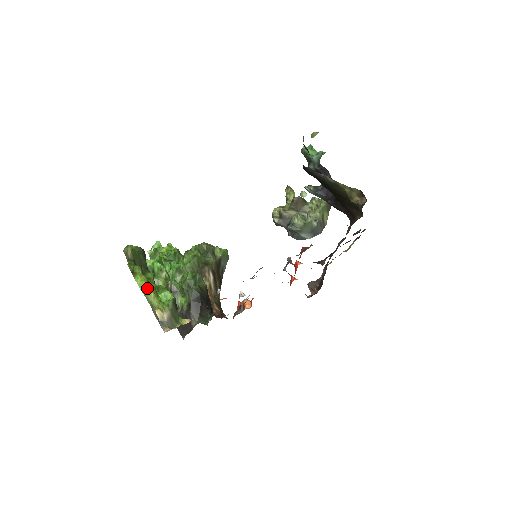
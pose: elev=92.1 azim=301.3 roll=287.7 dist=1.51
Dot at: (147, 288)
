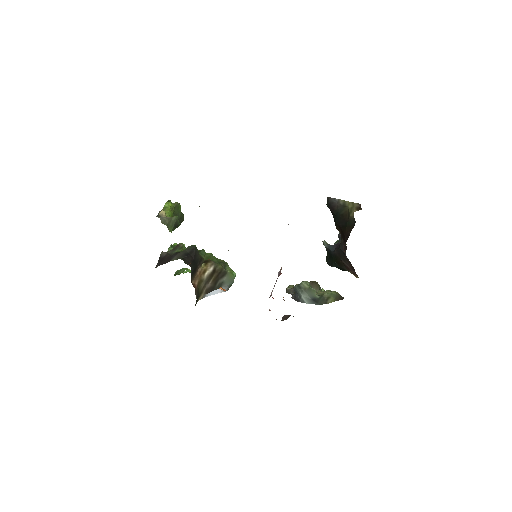
Dot at: (169, 206)
